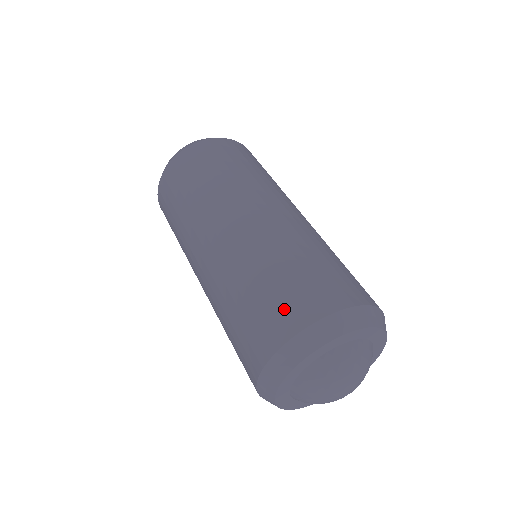
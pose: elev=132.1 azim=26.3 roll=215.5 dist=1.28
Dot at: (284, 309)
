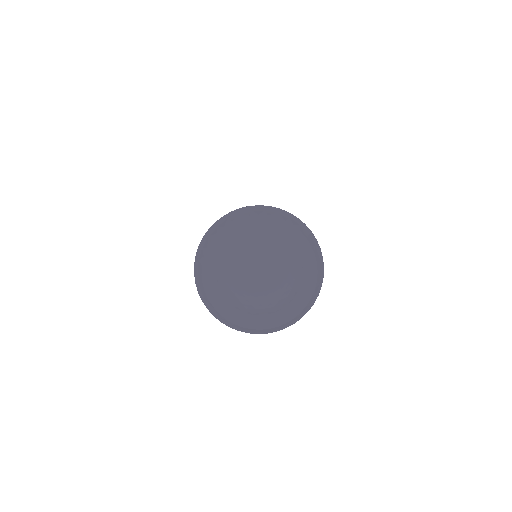
Dot at: occluded
